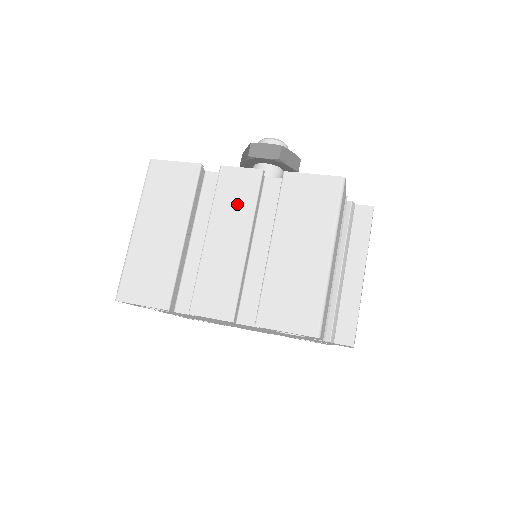
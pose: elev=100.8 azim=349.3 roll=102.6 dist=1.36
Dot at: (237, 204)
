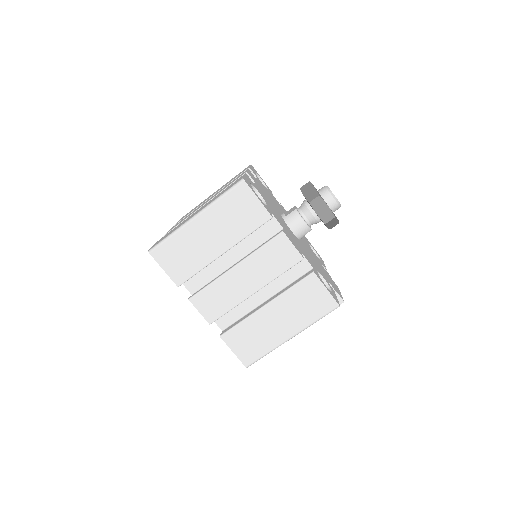
Dot at: (270, 265)
